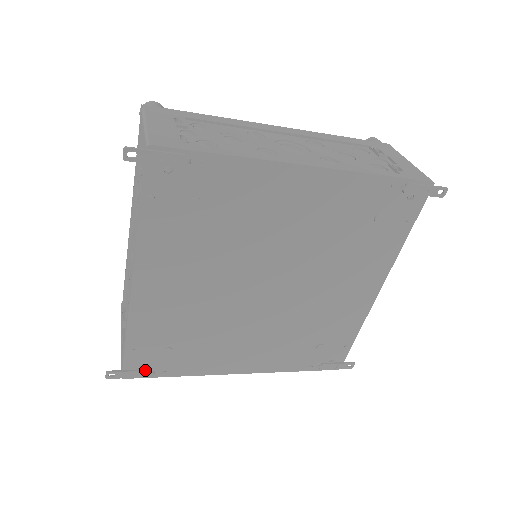
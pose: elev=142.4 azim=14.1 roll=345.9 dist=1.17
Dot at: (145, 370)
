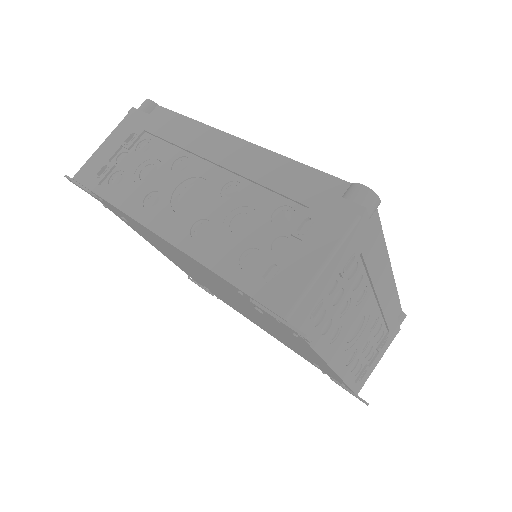
Dot at: (206, 290)
